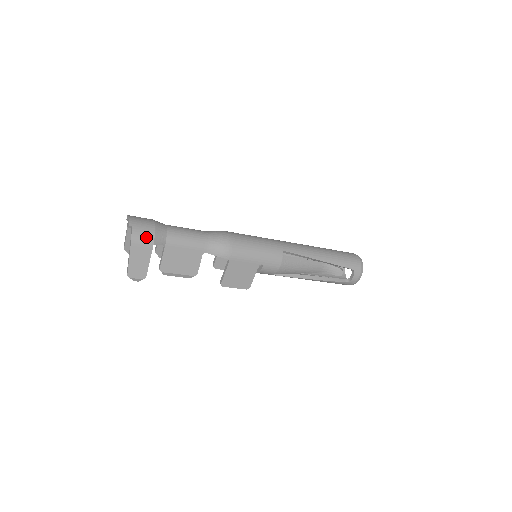
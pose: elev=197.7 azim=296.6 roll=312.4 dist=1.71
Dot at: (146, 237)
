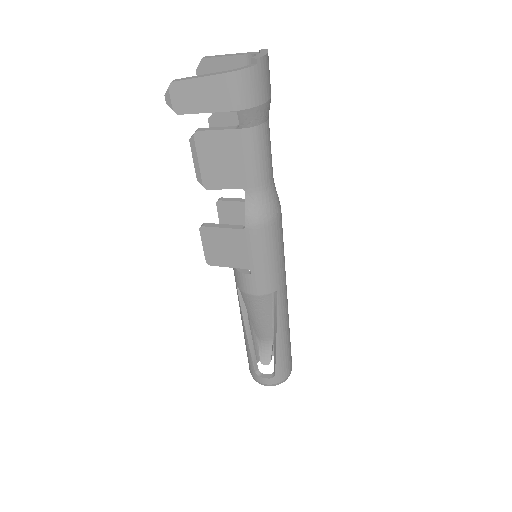
Dot at: (246, 94)
